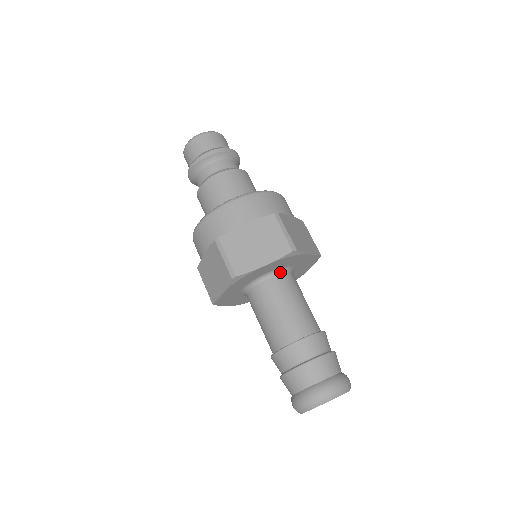
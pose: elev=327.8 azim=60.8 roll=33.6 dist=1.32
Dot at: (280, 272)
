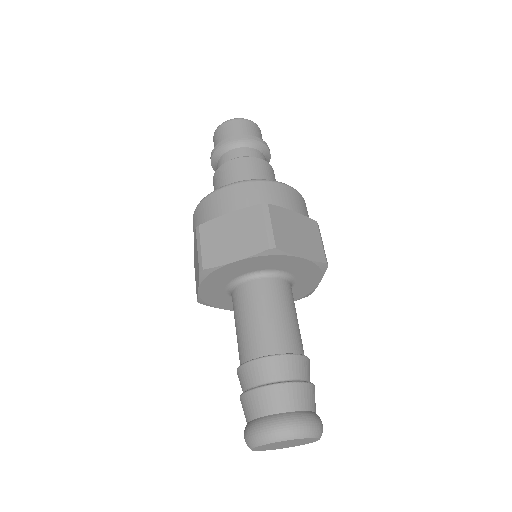
Dot at: (265, 275)
